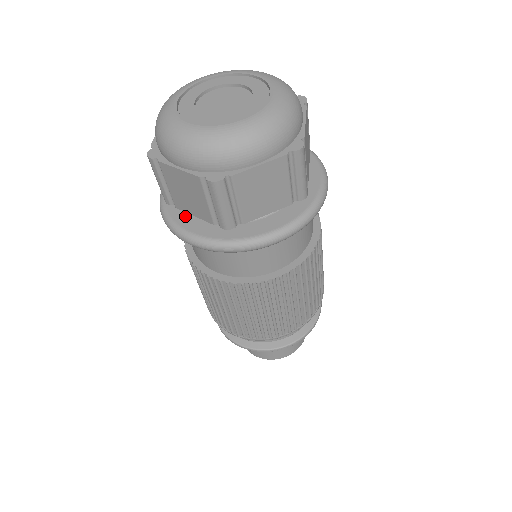
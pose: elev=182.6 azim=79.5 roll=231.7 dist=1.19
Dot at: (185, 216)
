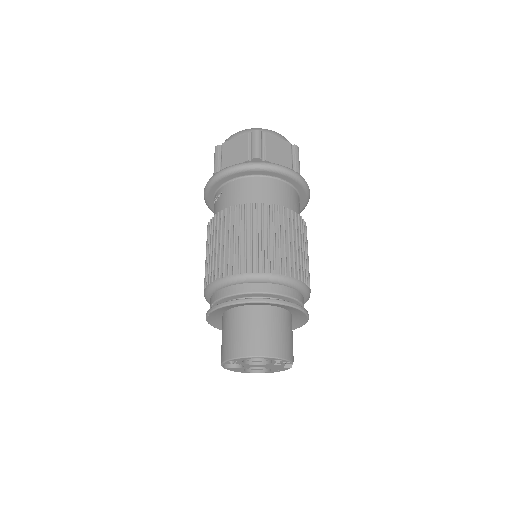
Dot at: occluded
